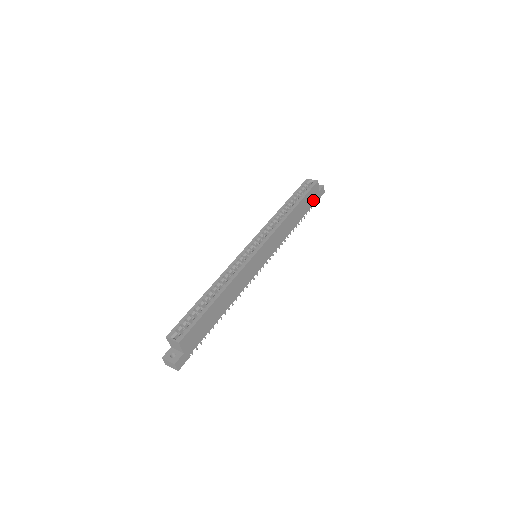
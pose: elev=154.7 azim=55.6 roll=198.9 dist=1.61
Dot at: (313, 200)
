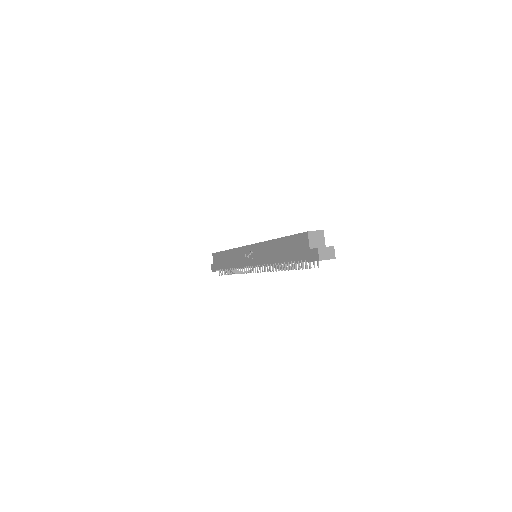
Dot at: occluded
